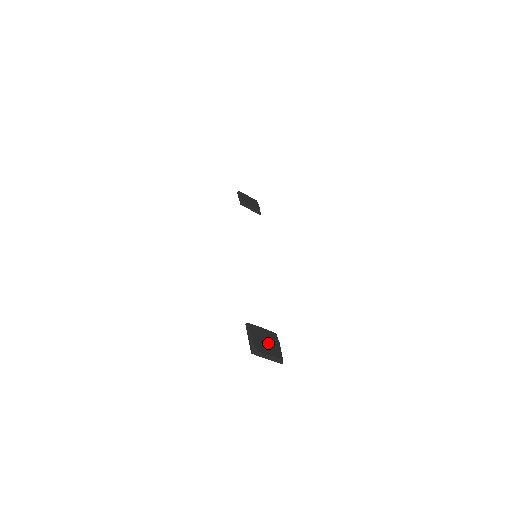
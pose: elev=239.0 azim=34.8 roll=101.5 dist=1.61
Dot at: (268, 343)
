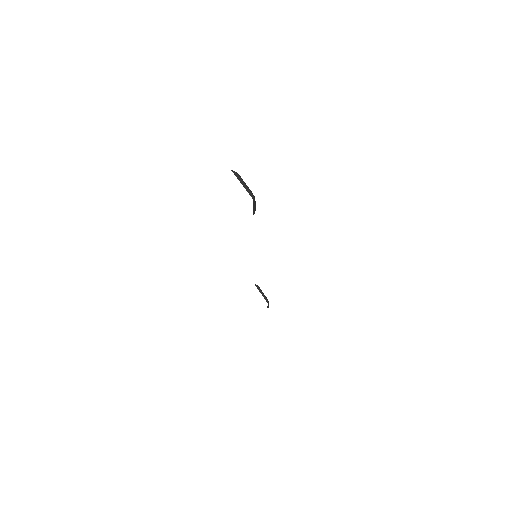
Dot at: occluded
